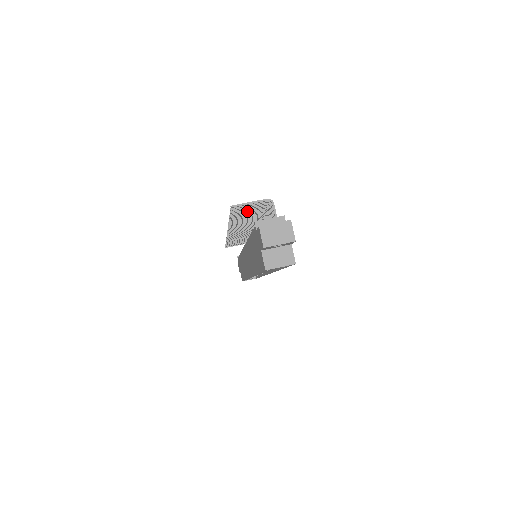
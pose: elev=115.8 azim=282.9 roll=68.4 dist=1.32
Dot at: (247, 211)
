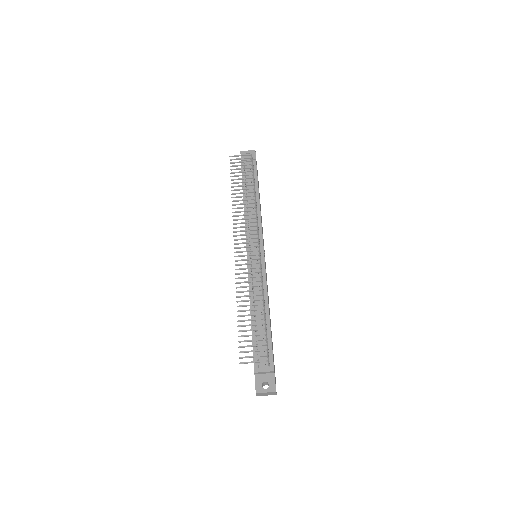
Dot at: occluded
